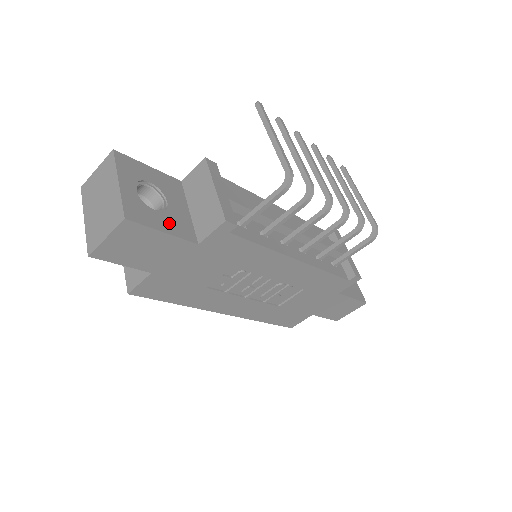
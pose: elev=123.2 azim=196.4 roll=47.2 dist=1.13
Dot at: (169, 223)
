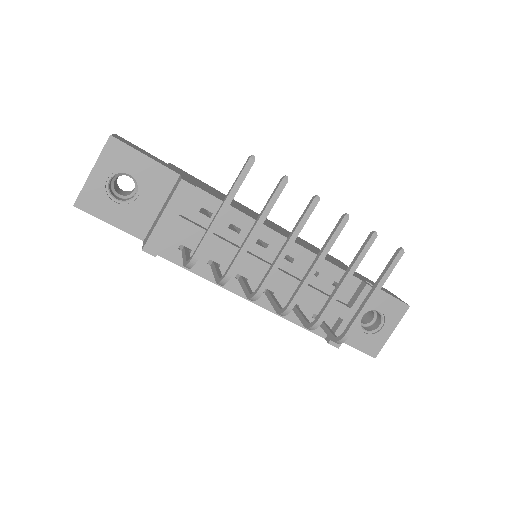
Dot at: (123, 216)
